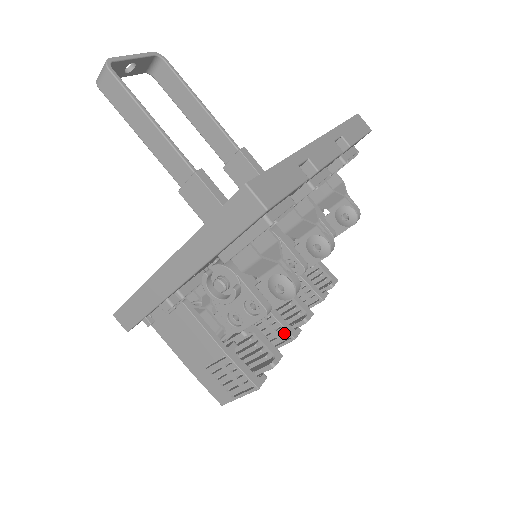
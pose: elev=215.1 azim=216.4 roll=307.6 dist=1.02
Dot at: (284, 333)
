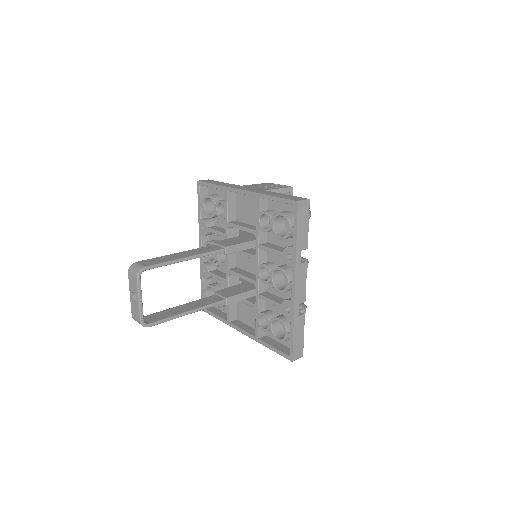
Dot at: occluded
